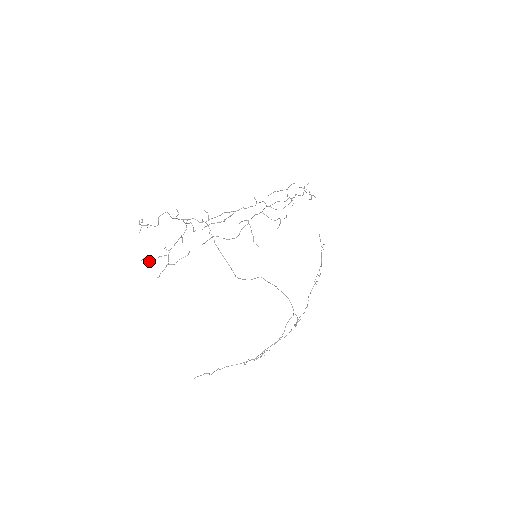
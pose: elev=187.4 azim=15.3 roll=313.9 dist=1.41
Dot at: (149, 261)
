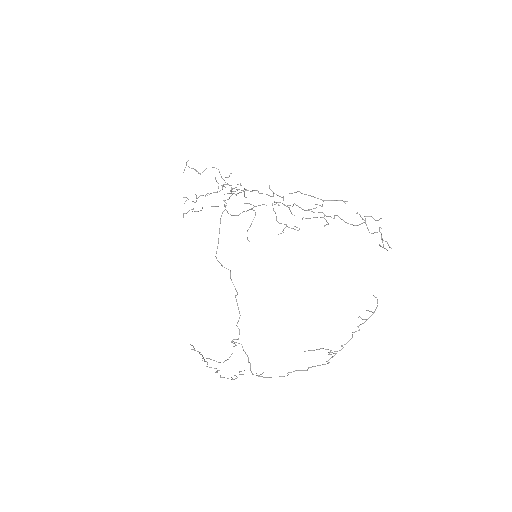
Dot at: occluded
